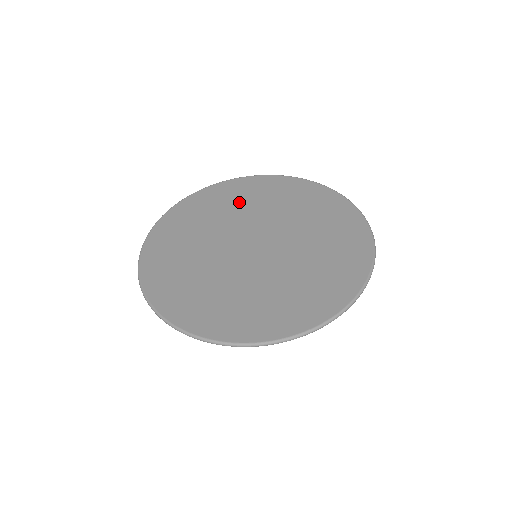
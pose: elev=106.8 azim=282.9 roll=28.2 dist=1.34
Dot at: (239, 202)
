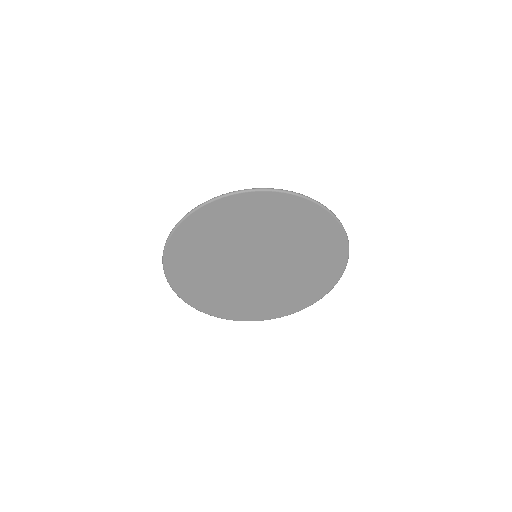
Dot at: (213, 241)
